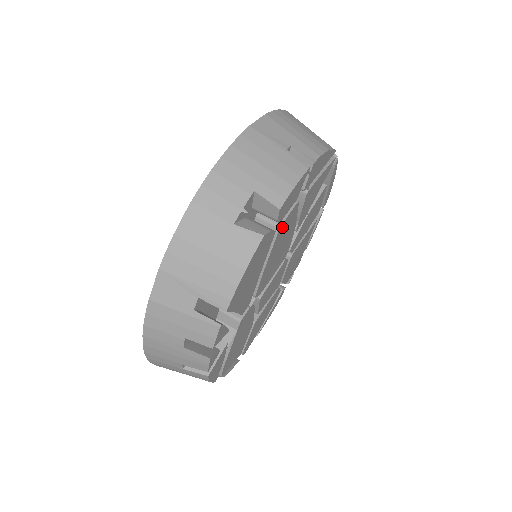
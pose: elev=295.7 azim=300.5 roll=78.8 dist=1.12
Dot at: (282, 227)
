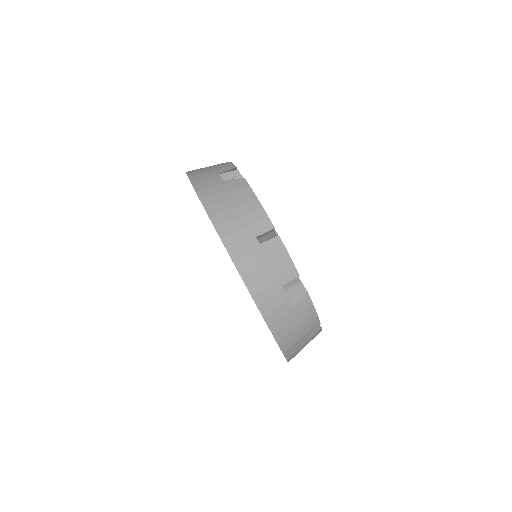
Dot at: occluded
